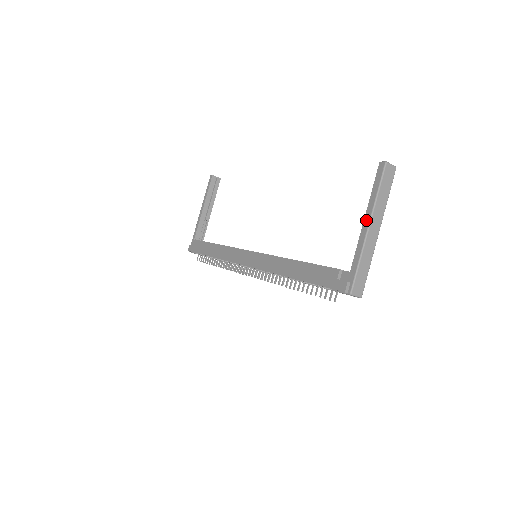
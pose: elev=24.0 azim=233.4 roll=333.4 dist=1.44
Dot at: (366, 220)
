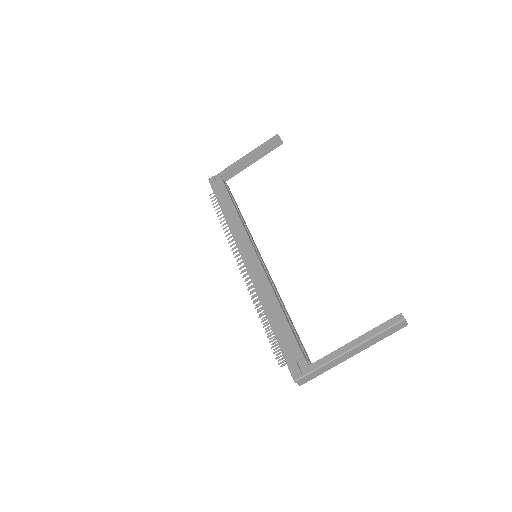
Dot at: (352, 344)
